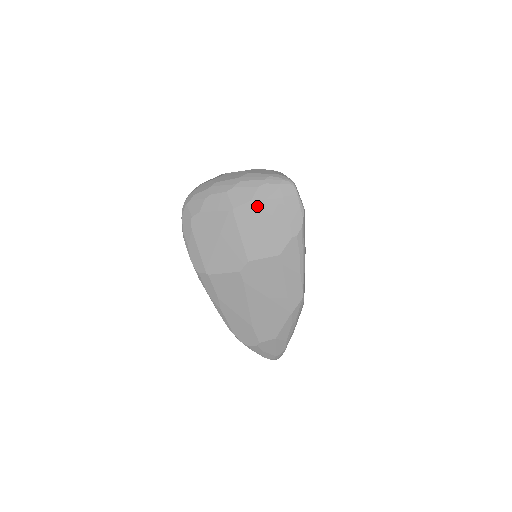
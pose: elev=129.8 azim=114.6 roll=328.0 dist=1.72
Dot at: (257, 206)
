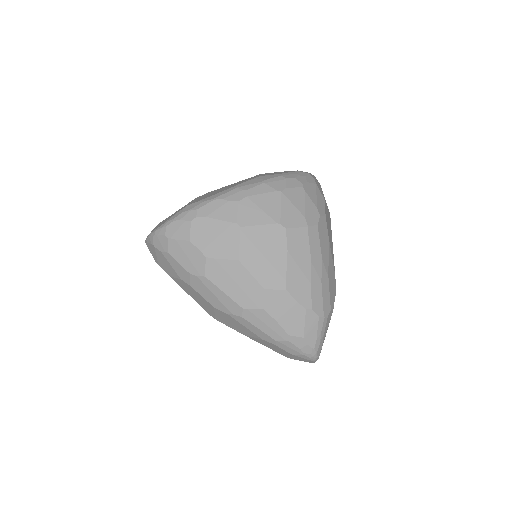
Dot at: occluded
